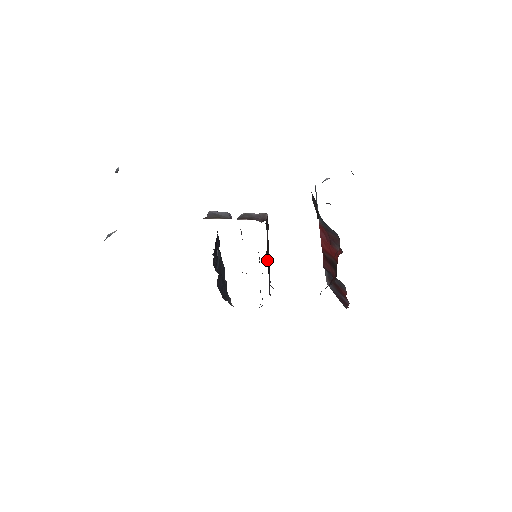
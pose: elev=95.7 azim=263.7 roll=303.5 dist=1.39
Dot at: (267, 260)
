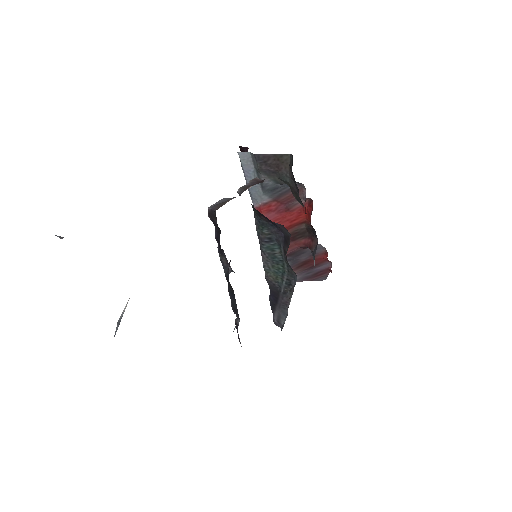
Dot at: occluded
